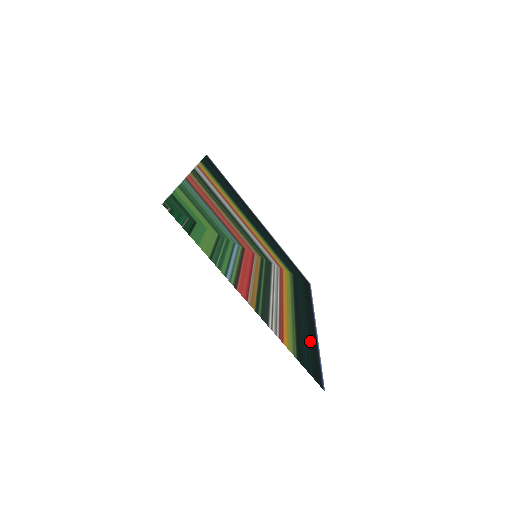
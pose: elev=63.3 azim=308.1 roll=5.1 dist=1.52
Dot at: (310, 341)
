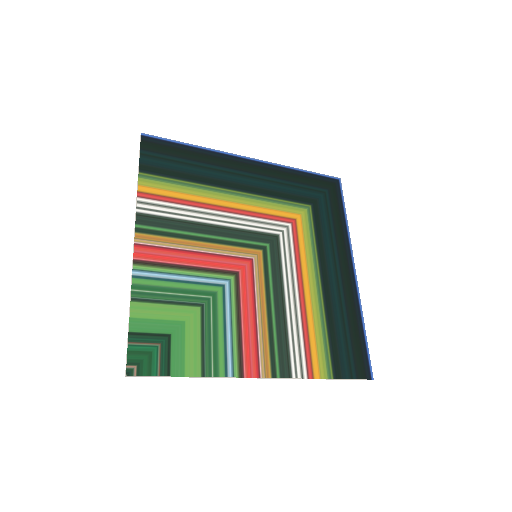
Dot at: (348, 314)
